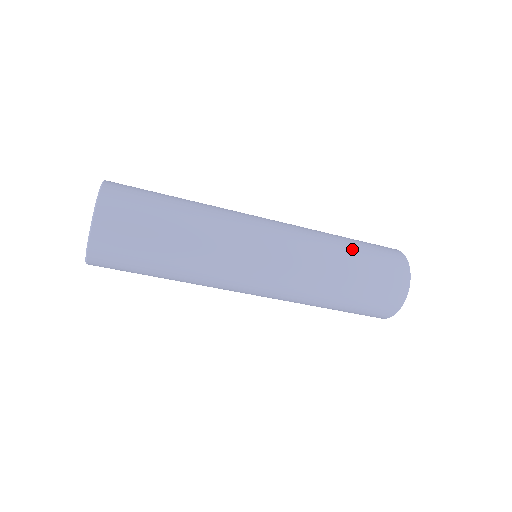
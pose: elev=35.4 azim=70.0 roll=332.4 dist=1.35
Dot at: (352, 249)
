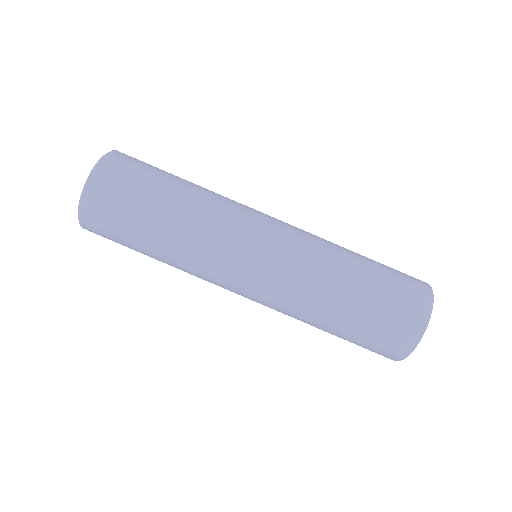
Dot at: (363, 263)
